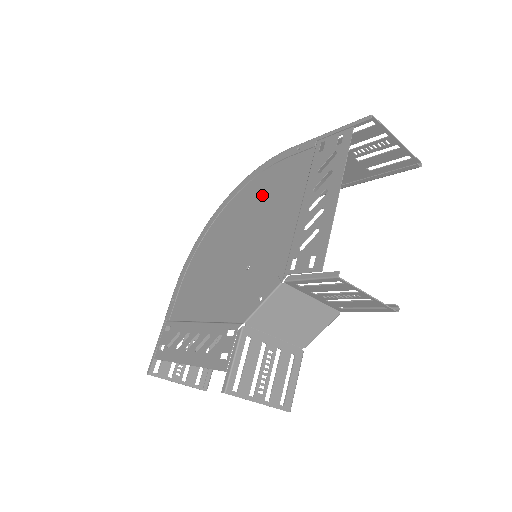
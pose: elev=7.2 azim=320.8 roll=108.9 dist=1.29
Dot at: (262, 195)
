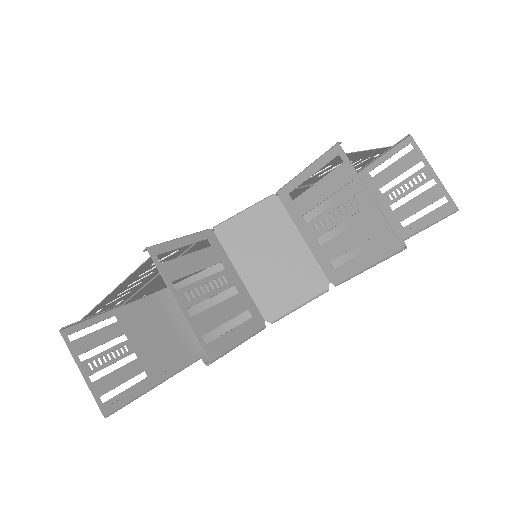
Dot at: occluded
